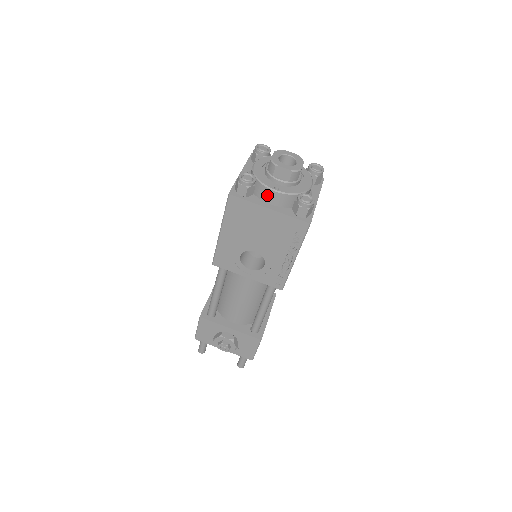
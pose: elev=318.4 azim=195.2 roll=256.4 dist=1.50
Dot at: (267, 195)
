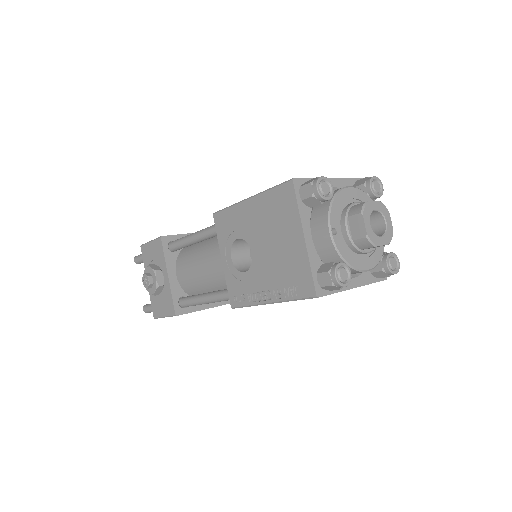
Dot at: (320, 225)
